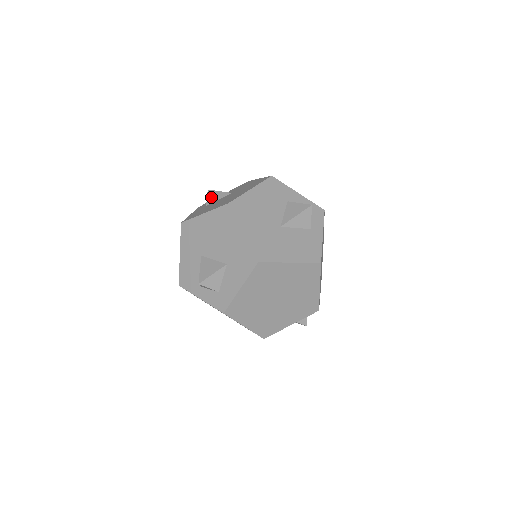
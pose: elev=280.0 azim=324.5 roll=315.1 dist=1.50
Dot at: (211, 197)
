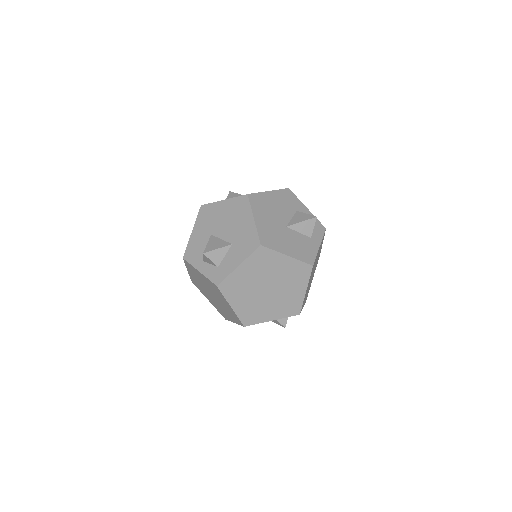
Dot at: (231, 196)
